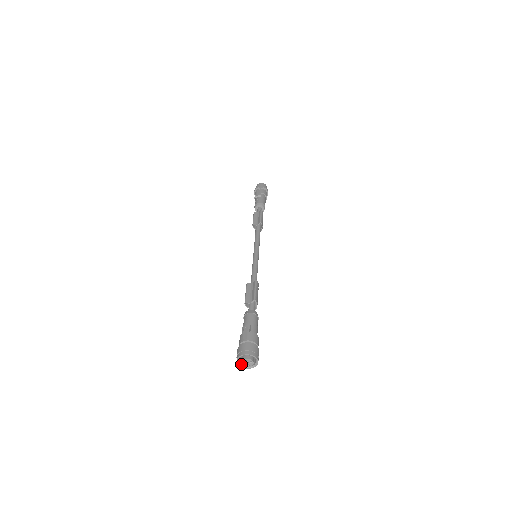
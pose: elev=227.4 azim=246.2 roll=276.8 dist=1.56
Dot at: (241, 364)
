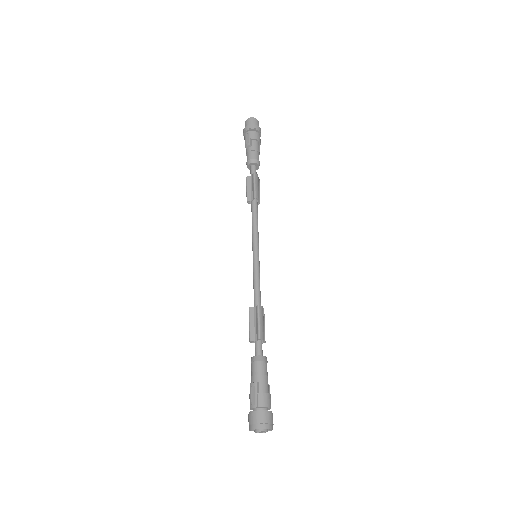
Dot at: occluded
